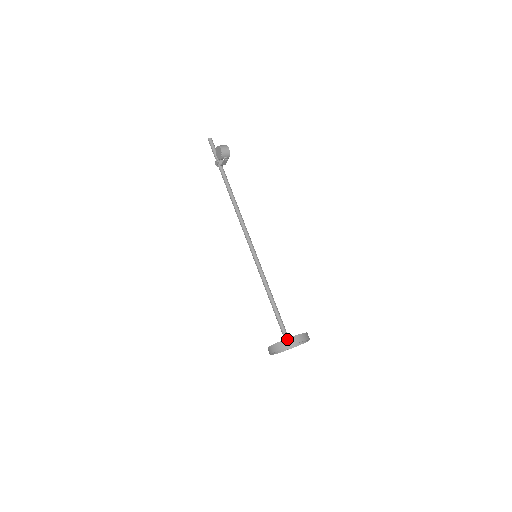
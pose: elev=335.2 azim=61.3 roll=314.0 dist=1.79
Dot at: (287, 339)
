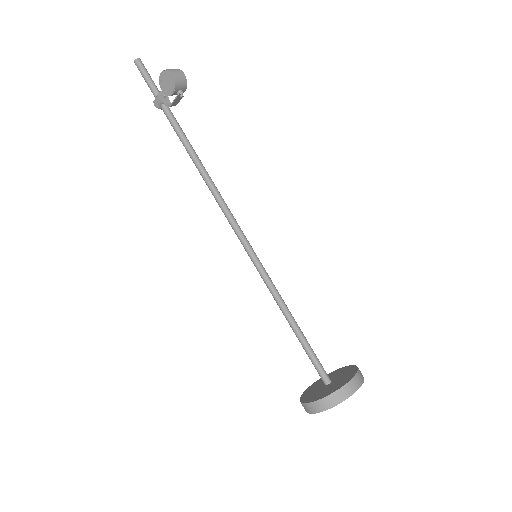
Dot at: (343, 387)
